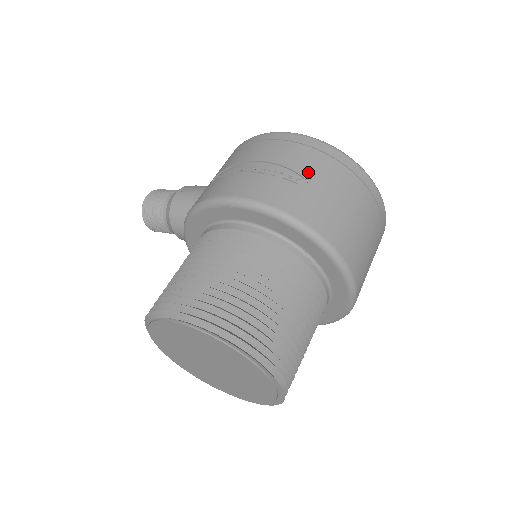
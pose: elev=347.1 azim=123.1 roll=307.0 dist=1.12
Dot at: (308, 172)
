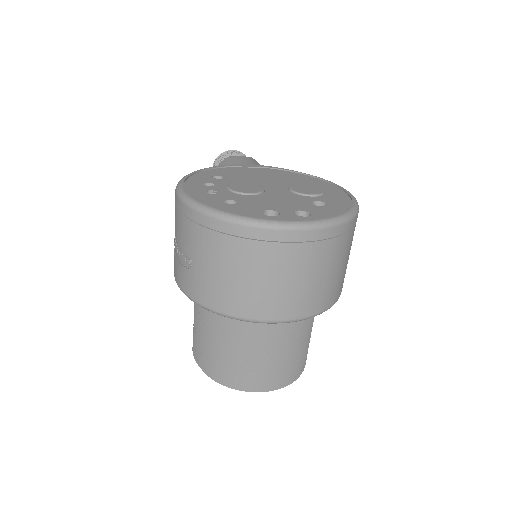
Dot at: (193, 252)
